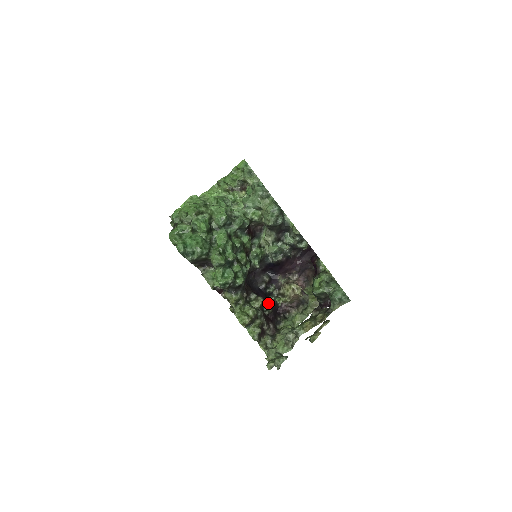
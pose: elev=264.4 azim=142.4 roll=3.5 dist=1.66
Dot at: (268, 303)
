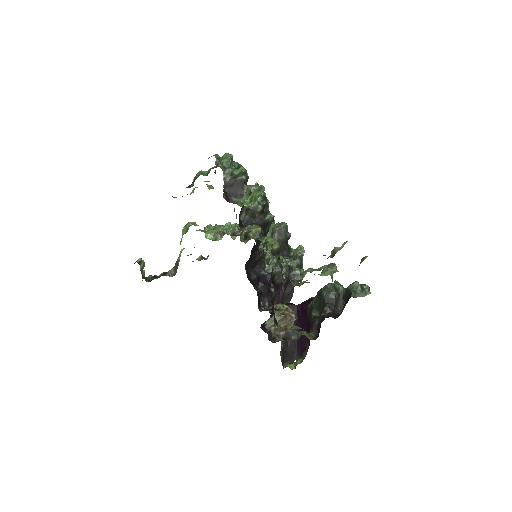
Dot at: occluded
